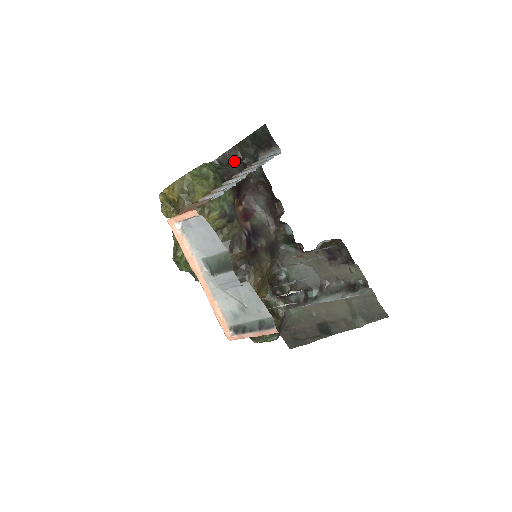
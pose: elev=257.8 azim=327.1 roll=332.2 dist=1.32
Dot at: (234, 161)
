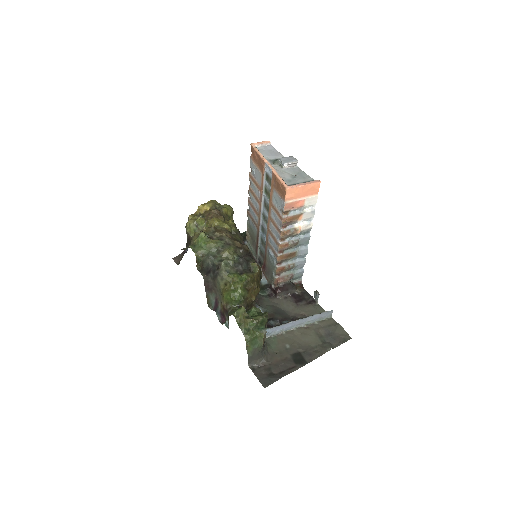
Dot at: occluded
